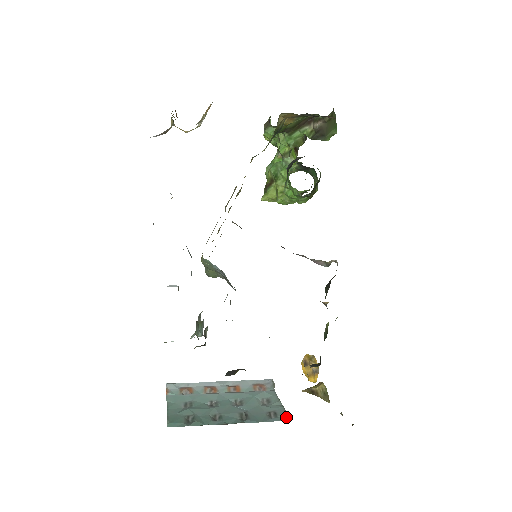
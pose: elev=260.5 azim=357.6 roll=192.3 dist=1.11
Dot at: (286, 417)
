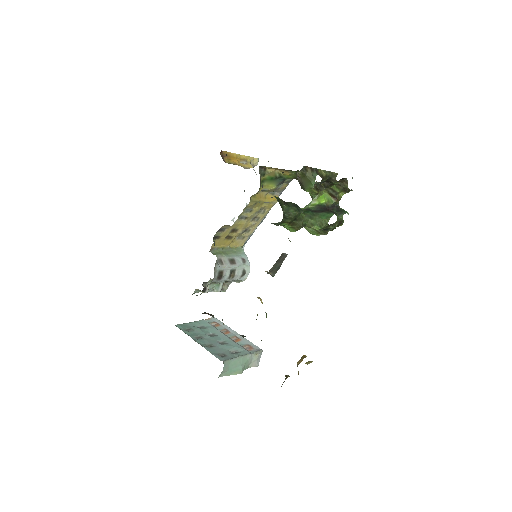
Dot at: (224, 360)
